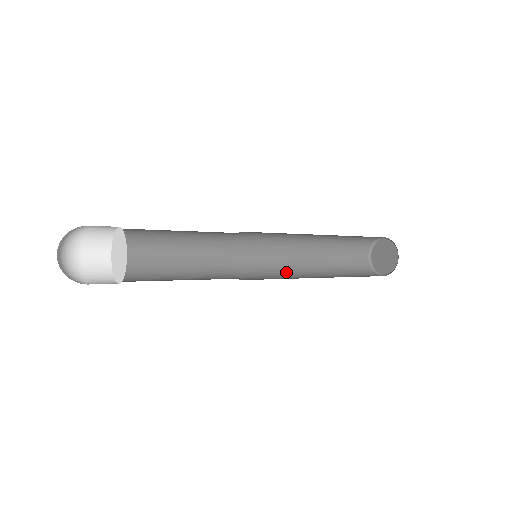
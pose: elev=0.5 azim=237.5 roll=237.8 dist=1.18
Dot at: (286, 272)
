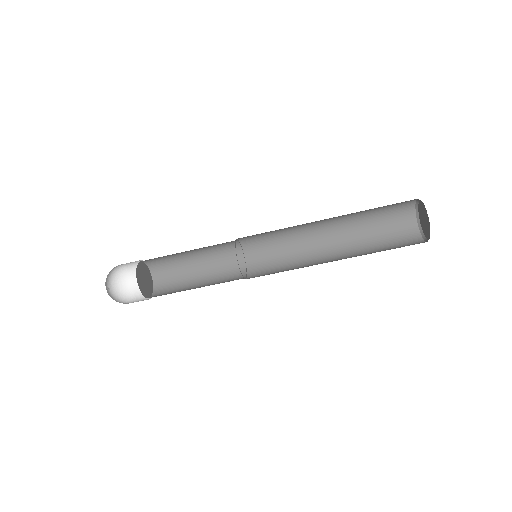
Dot at: (303, 267)
